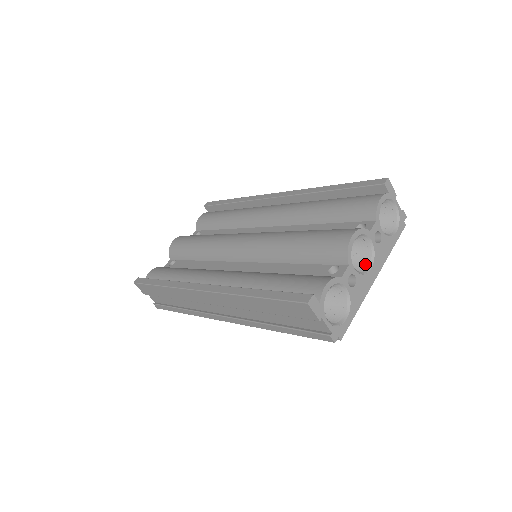
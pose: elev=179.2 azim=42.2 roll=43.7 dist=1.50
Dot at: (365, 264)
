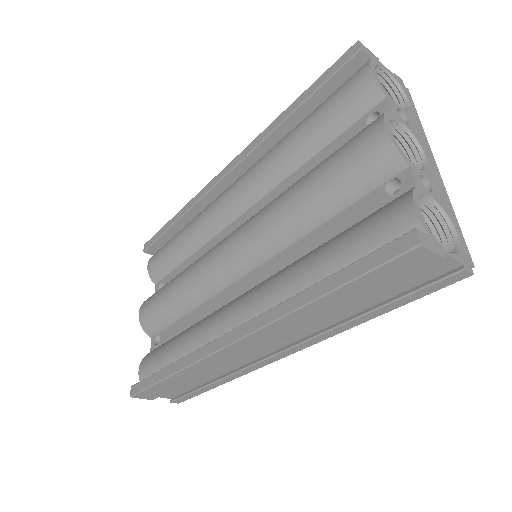
Dot at: (412, 159)
